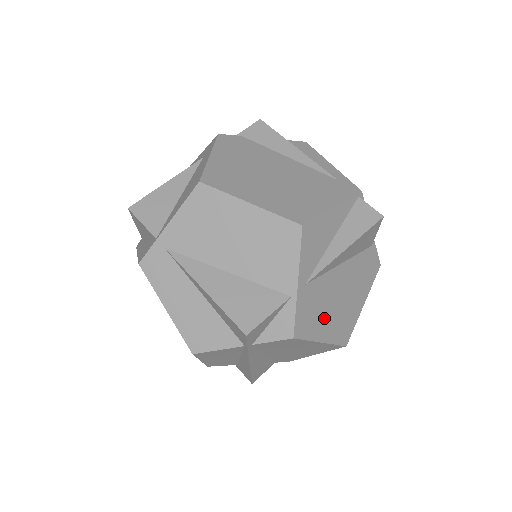
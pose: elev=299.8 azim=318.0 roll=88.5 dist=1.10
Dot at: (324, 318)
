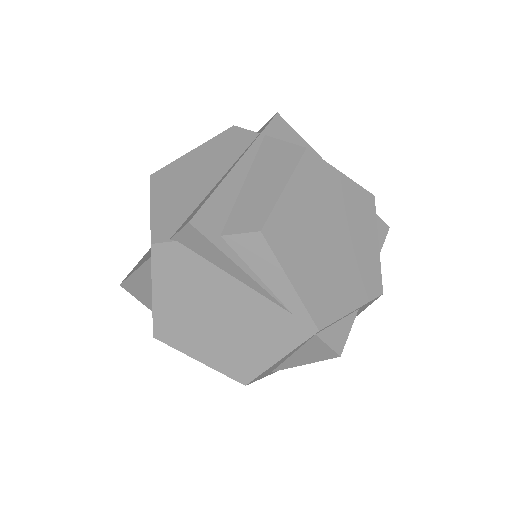
Dot at: occluded
